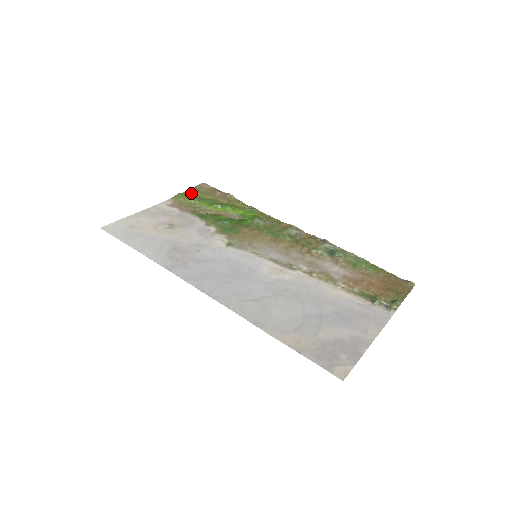
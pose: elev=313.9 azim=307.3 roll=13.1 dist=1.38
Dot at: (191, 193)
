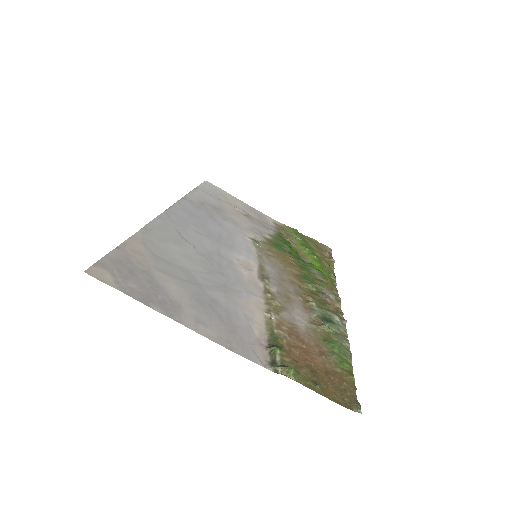
Dot at: (306, 238)
